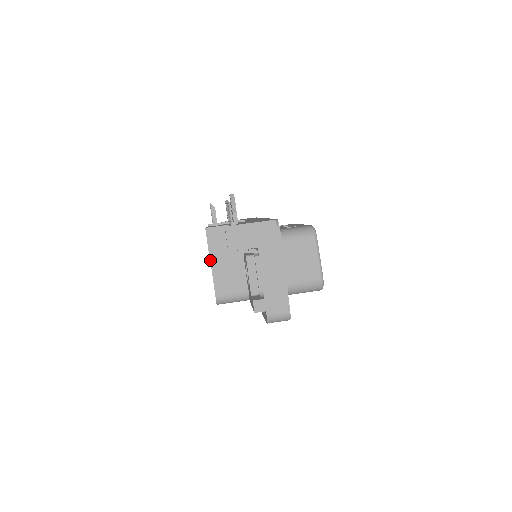
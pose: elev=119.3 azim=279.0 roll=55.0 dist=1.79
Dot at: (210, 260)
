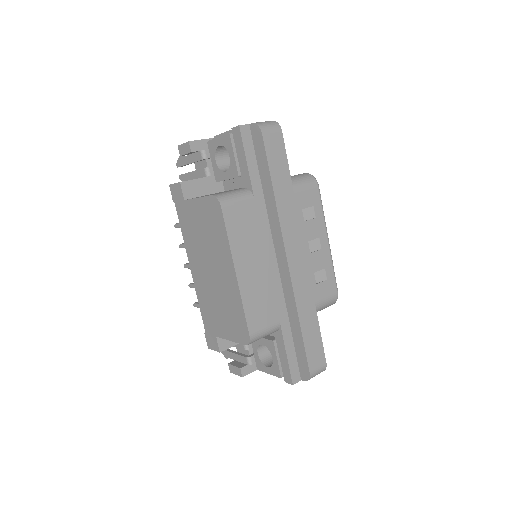
Dot at: (189, 199)
